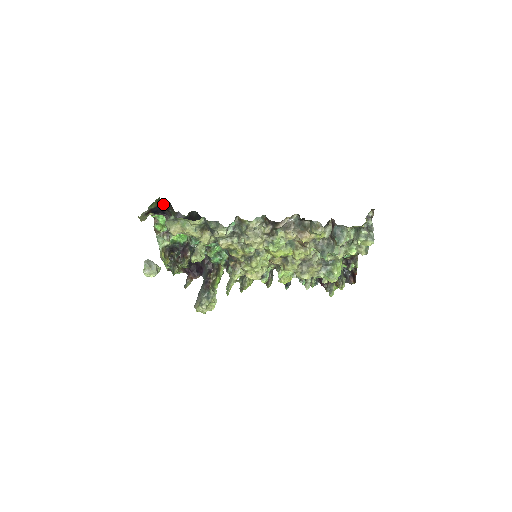
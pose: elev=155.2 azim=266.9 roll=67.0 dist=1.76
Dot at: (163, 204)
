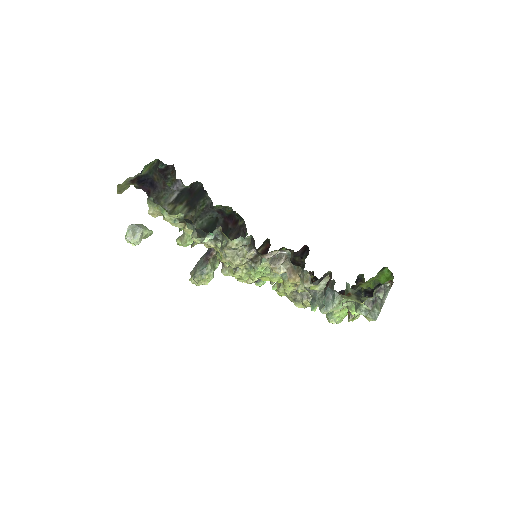
Dot at: (164, 165)
